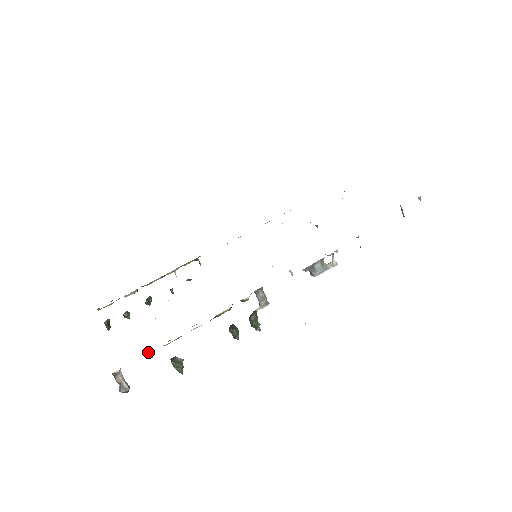
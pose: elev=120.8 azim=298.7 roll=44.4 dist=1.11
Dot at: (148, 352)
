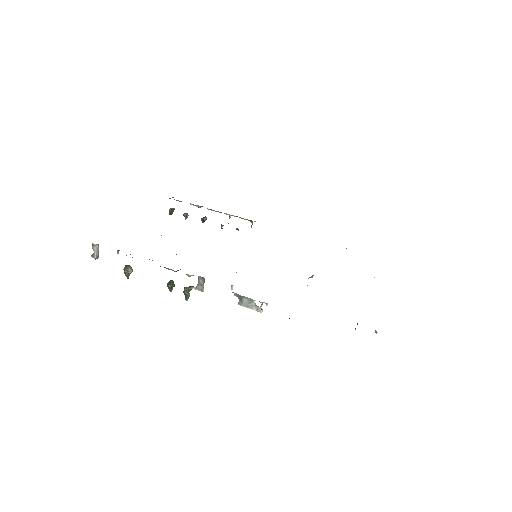
Dot at: (117, 250)
